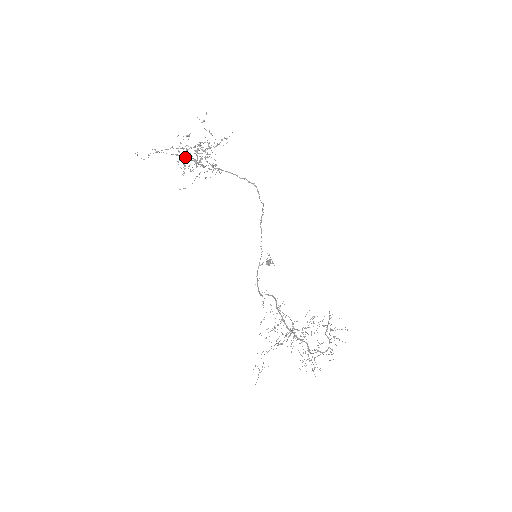
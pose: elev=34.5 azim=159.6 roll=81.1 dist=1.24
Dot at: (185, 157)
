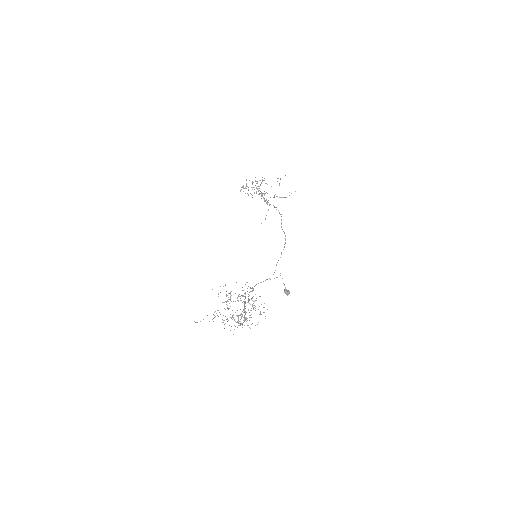
Dot at: (252, 187)
